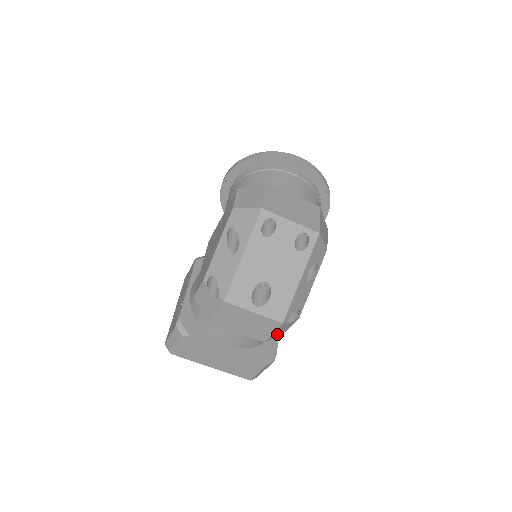
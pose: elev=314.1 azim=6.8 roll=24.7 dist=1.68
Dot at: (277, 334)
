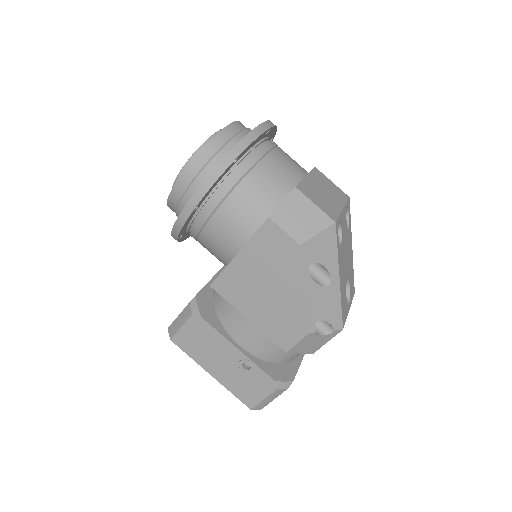
Dot at: occluded
